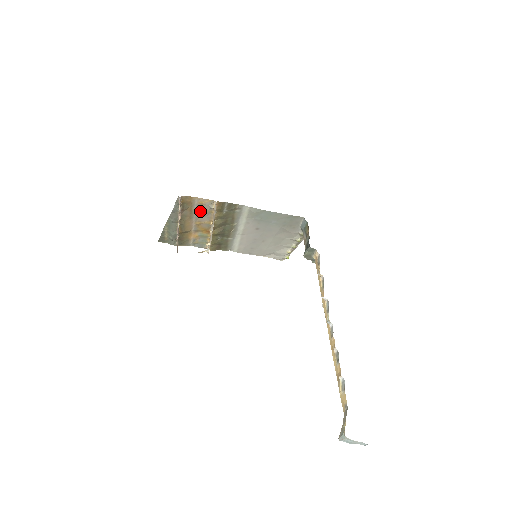
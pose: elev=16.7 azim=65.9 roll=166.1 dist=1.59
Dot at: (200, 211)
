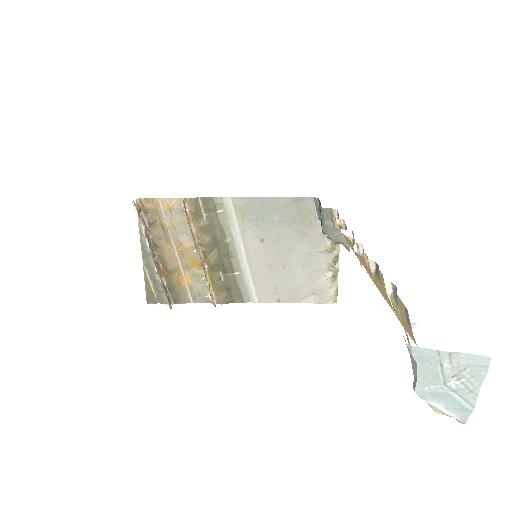
Dot at: (173, 224)
